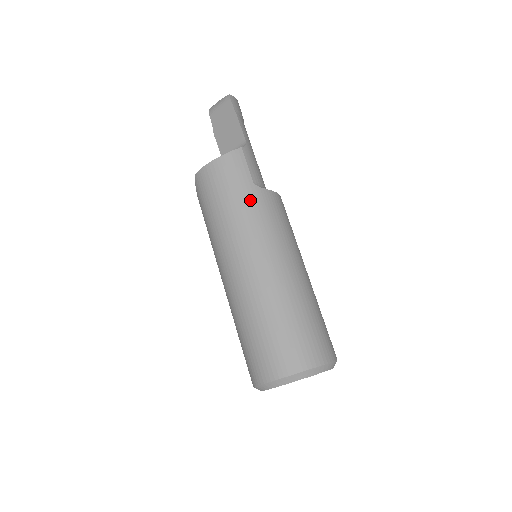
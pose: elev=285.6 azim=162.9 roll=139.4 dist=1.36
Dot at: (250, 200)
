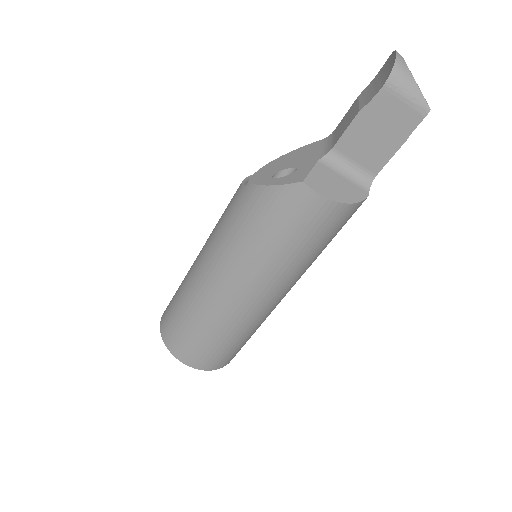
Dot at: (319, 254)
